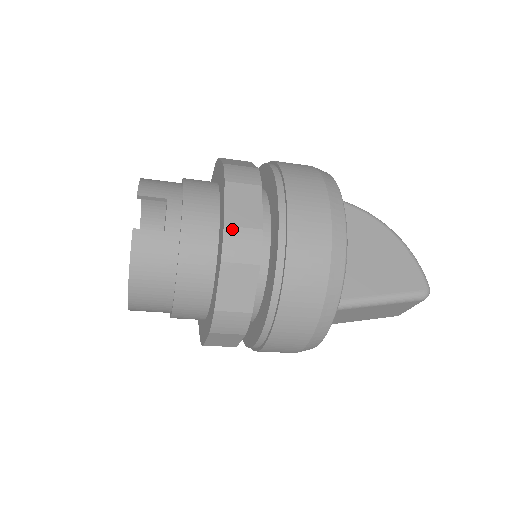
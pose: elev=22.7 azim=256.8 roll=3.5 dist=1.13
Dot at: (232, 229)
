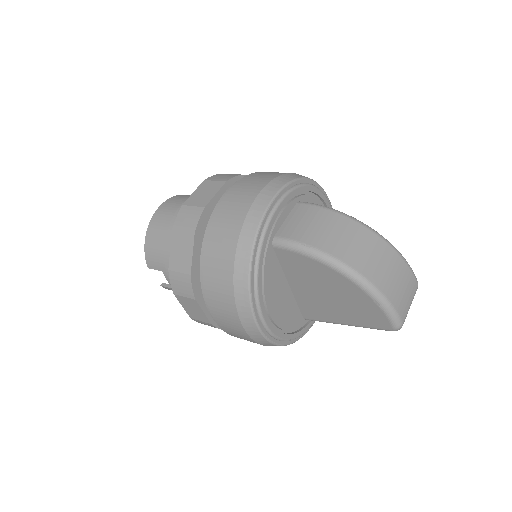
Dot at: (196, 320)
